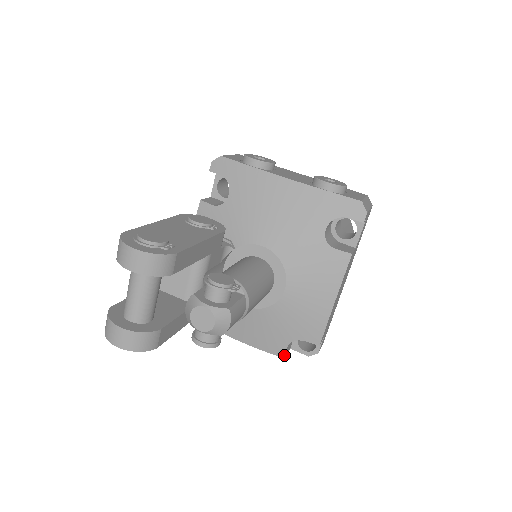
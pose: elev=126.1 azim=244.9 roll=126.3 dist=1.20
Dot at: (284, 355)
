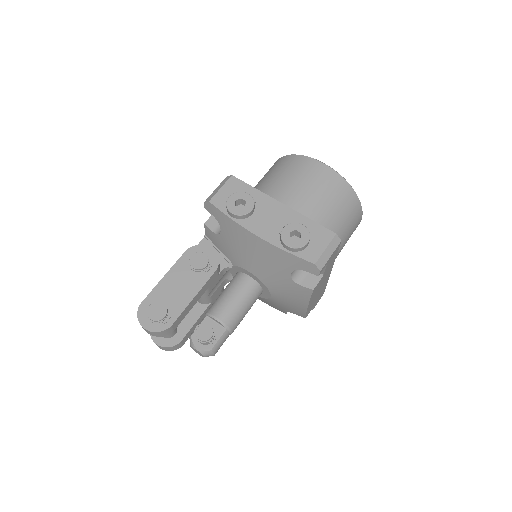
Dot at: (285, 313)
